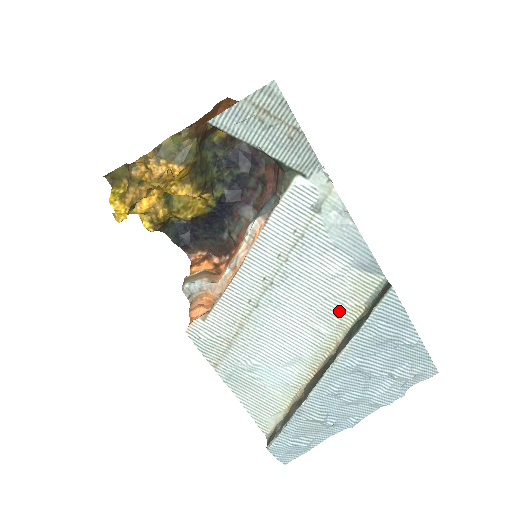
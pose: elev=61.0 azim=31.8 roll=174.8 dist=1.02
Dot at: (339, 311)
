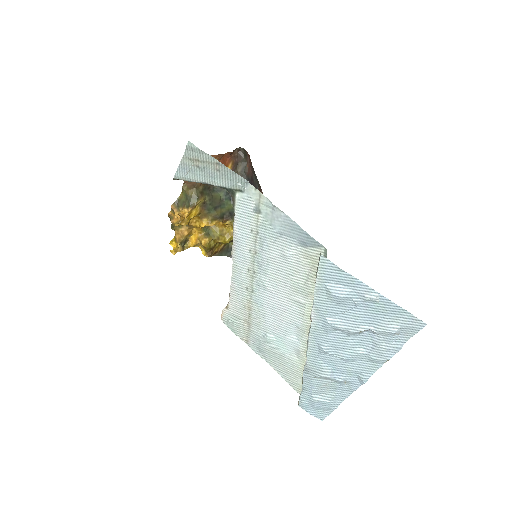
Dot at: (305, 283)
